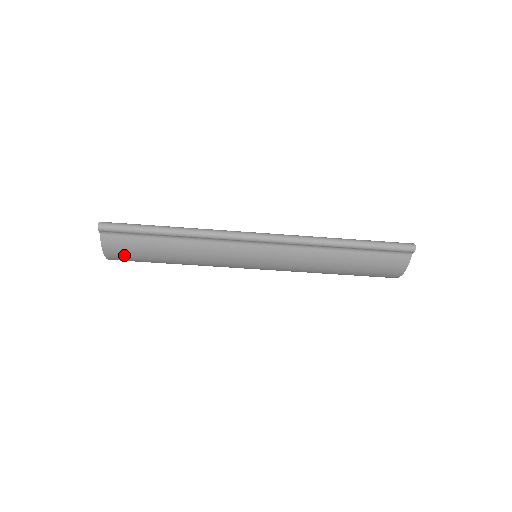
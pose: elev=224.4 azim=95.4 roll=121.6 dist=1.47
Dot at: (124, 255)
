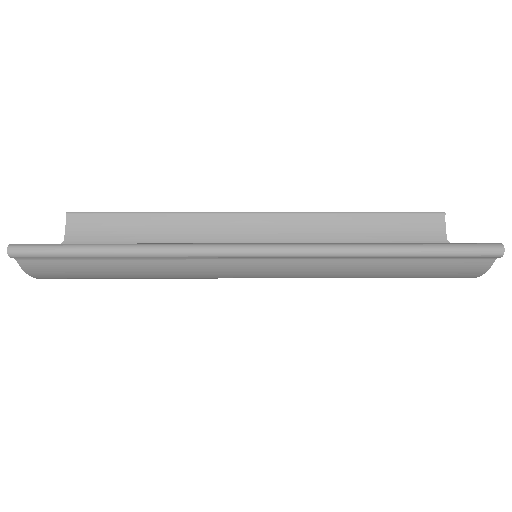
Dot at: (63, 277)
